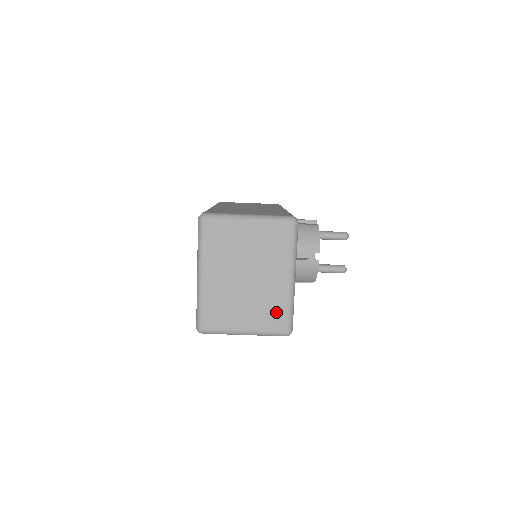
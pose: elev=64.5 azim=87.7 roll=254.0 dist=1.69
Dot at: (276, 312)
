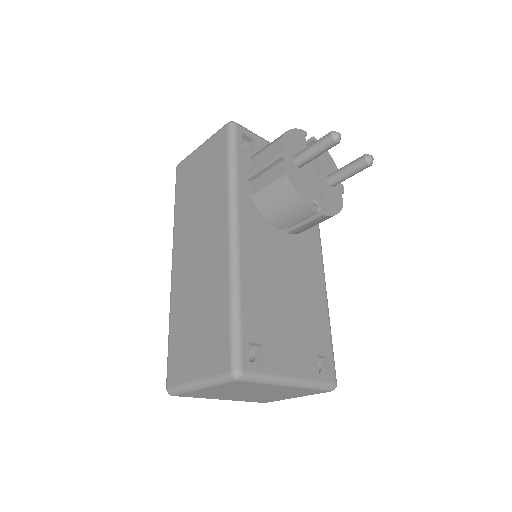
Dot at: (305, 392)
